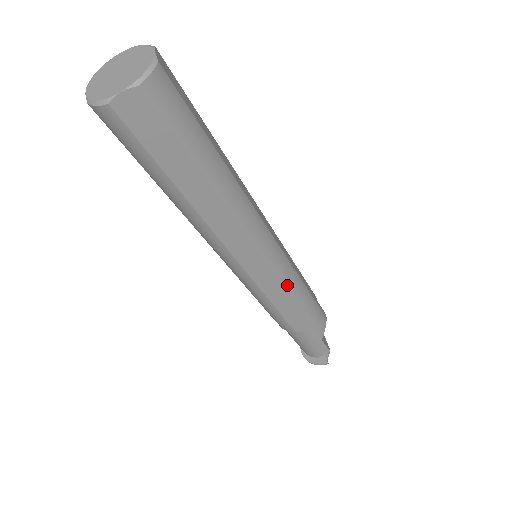
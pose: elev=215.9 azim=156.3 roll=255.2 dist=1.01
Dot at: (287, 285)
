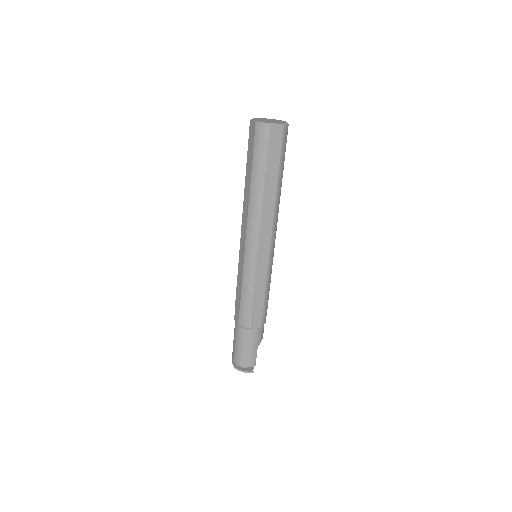
Dot at: (268, 280)
